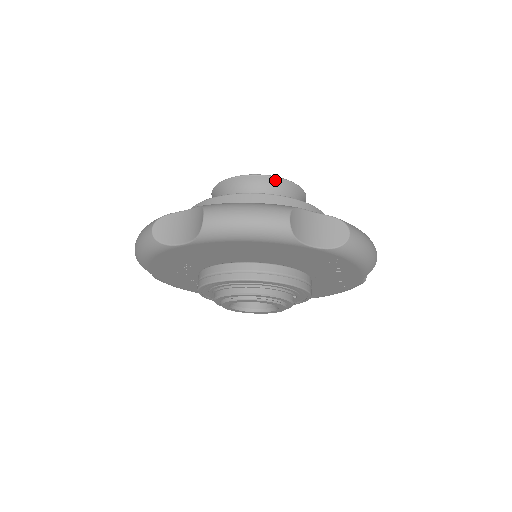
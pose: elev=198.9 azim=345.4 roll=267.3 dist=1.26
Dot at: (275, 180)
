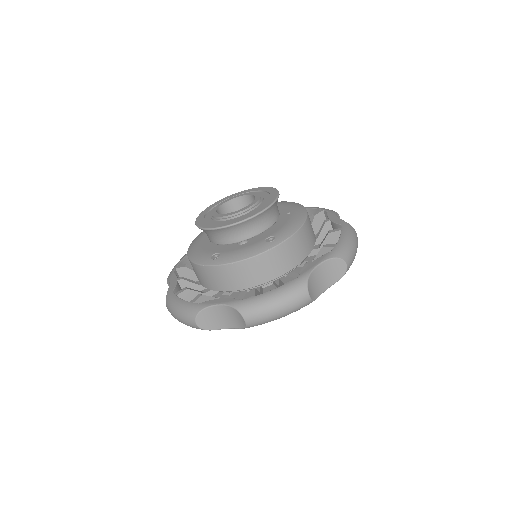
Dot at: (259, 215)
